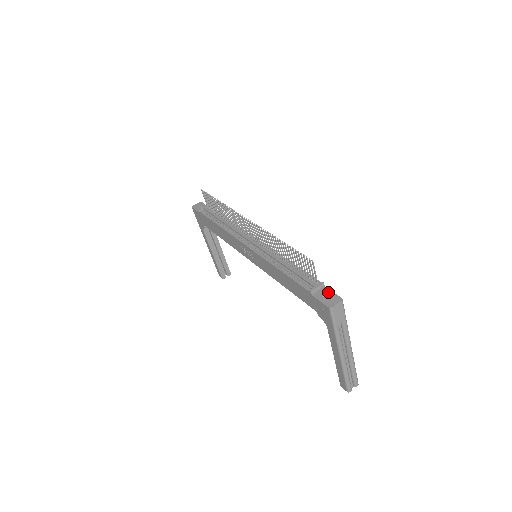
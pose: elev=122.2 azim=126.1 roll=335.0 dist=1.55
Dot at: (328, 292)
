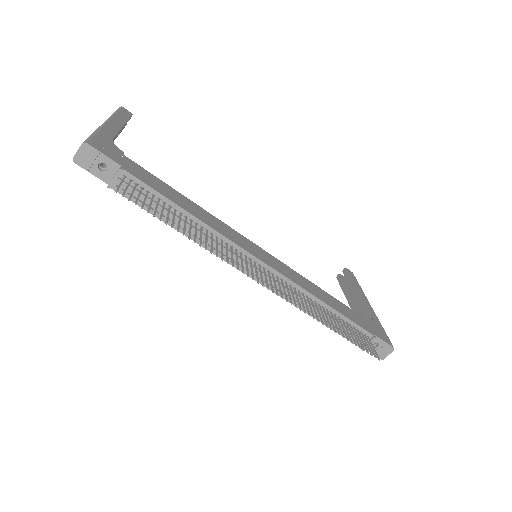
Dot at: (379, 343)
